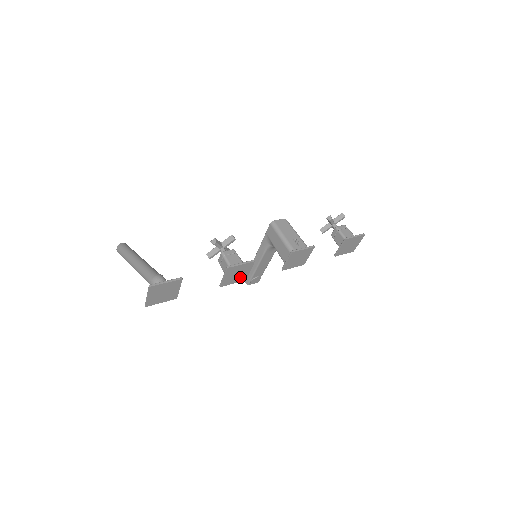
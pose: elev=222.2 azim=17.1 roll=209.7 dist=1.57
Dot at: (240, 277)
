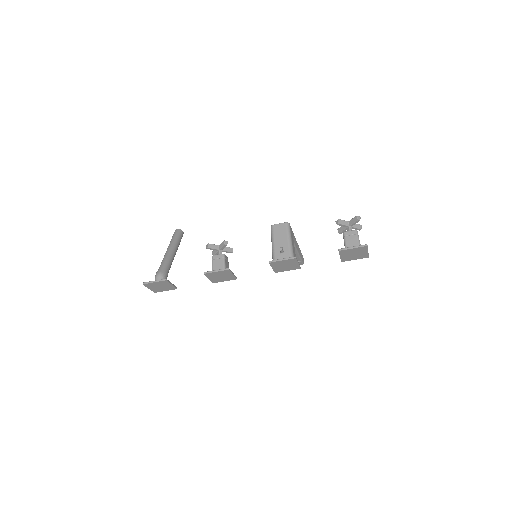
Dot at: (227, 278)
